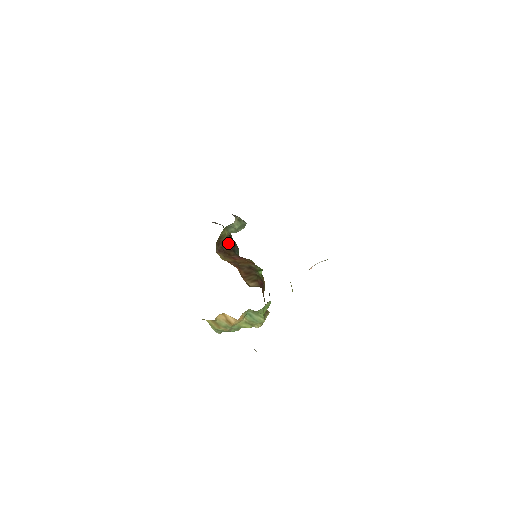
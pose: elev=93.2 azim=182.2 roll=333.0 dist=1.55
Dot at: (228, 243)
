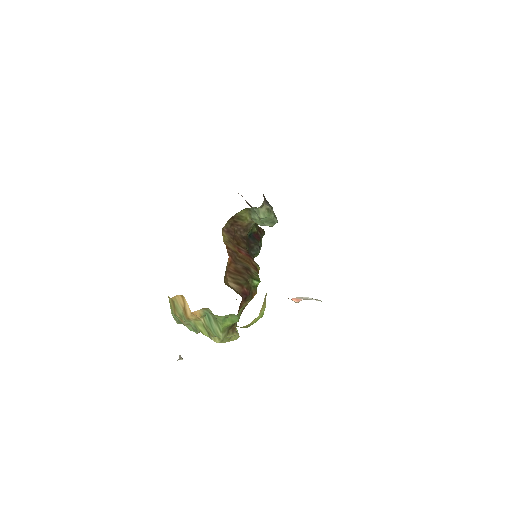
Dot at: (251, 236)
